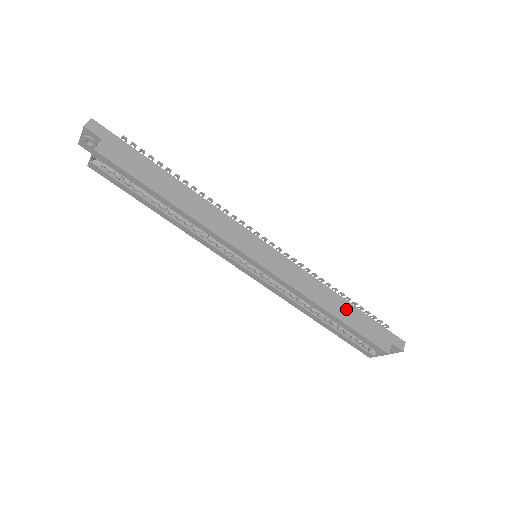
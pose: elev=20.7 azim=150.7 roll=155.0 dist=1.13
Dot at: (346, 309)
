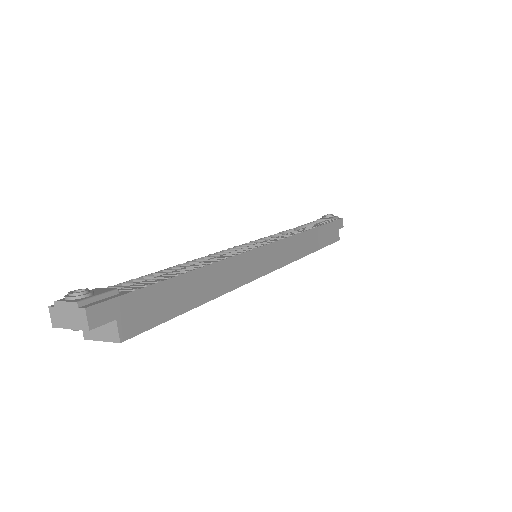
Dot at: (317, 236)
